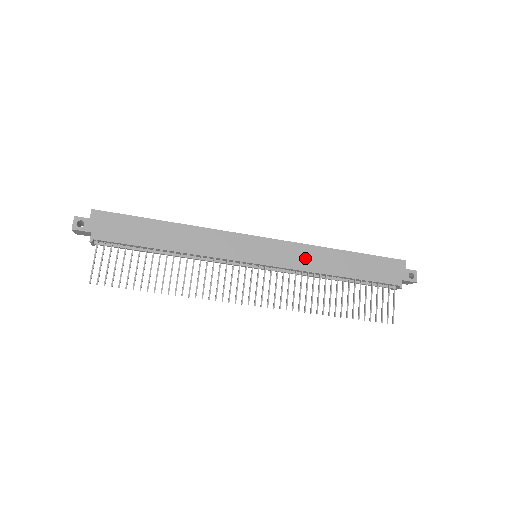
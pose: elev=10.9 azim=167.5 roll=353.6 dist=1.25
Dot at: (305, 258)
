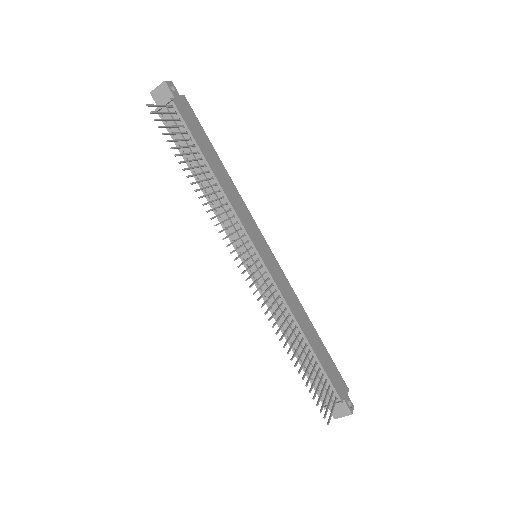
Dot at: (290, 297)
